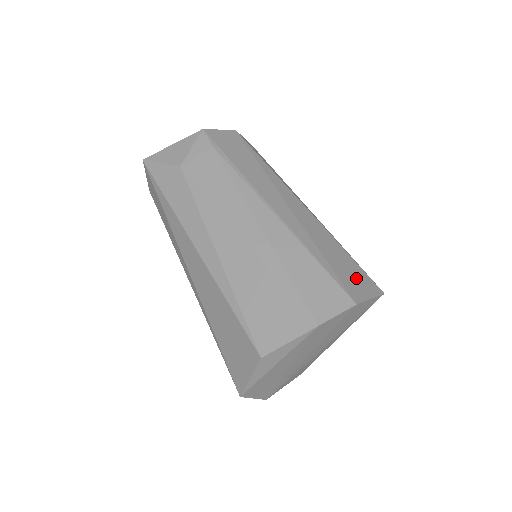
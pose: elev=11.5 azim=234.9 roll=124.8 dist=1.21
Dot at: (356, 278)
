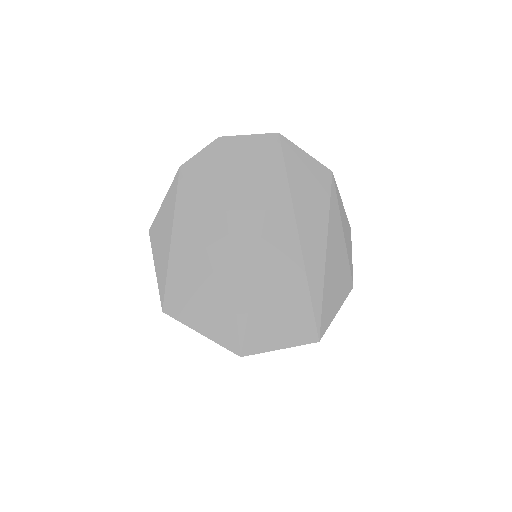
Dot at: occluded
